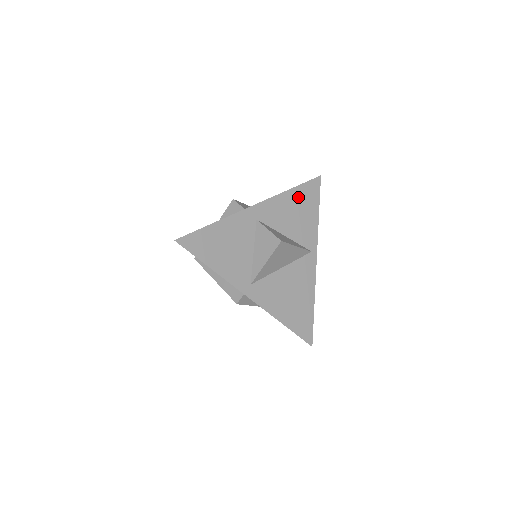
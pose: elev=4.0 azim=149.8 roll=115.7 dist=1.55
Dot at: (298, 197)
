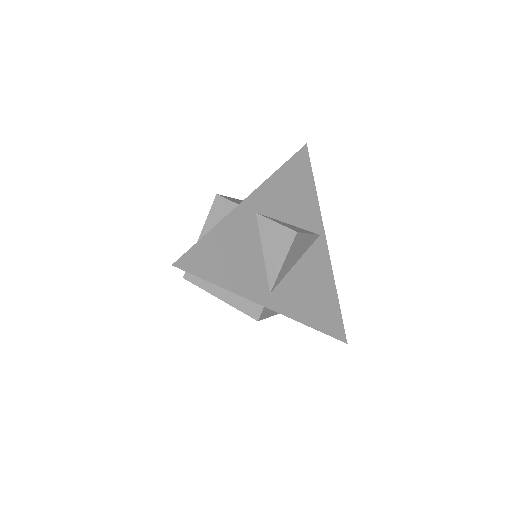
Dot at: (291, 174)
